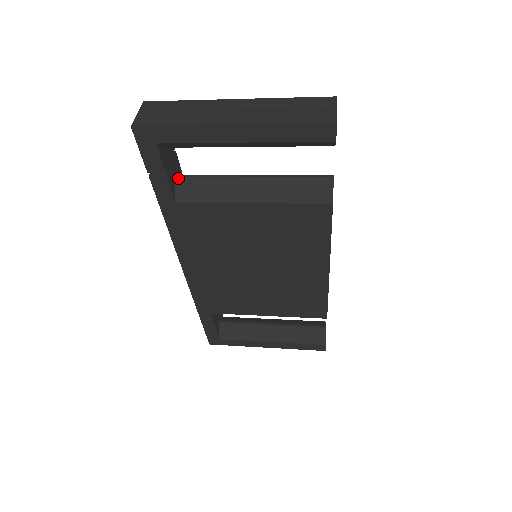
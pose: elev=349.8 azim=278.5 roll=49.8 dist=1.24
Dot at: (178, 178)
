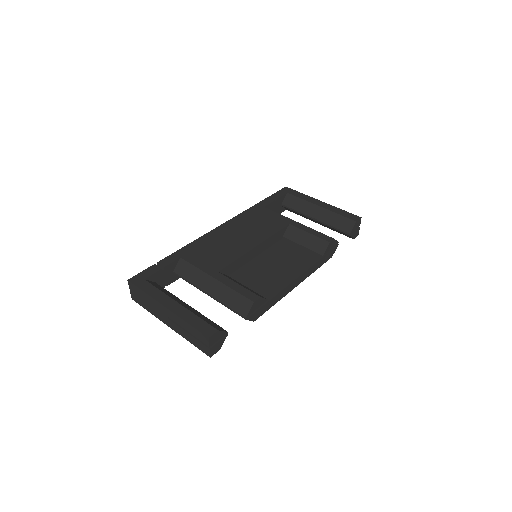
Dot at: (175, 274)
